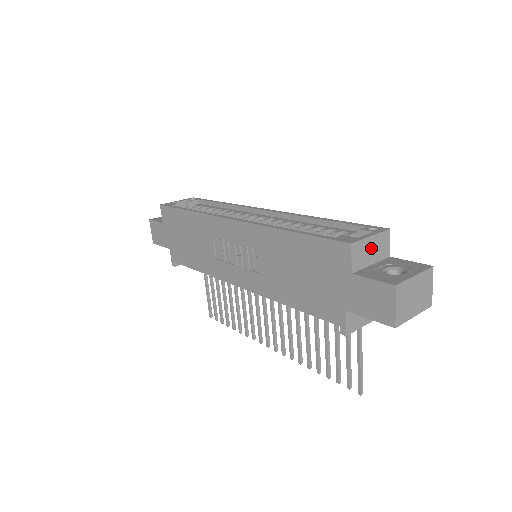
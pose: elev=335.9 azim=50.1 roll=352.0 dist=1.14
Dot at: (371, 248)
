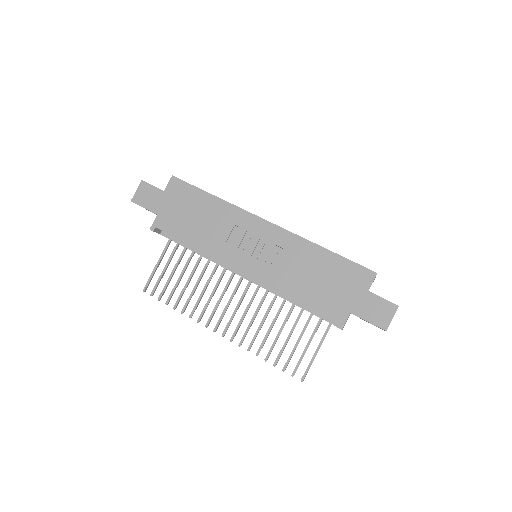
Dot at: occluded
